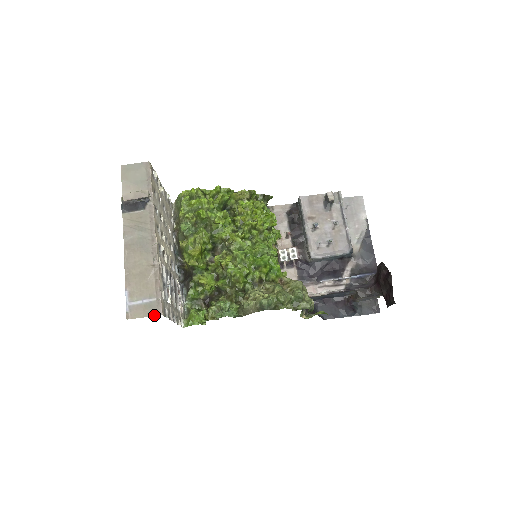
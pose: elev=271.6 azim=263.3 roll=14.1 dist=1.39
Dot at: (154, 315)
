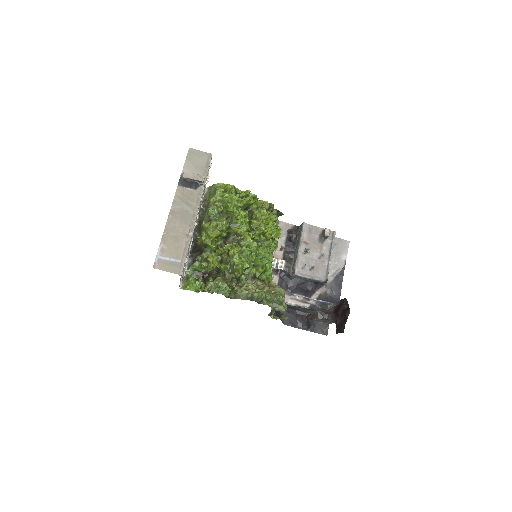
Dot at: (175, 273)
